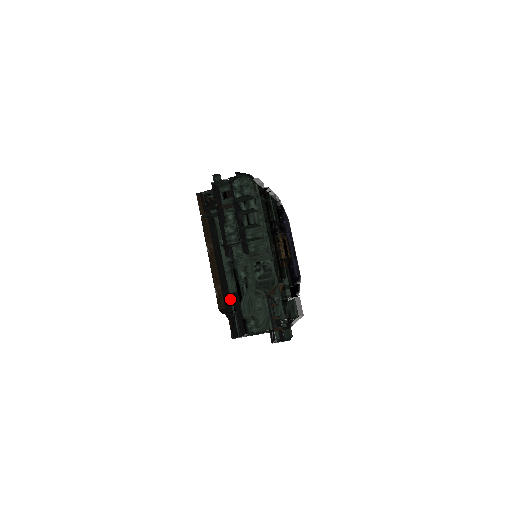
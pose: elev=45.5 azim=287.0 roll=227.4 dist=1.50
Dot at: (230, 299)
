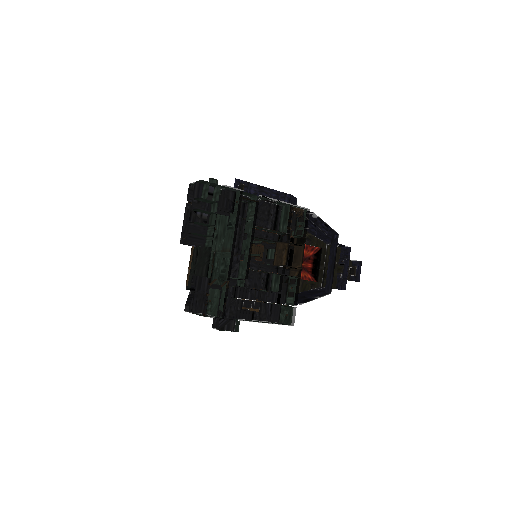
Dot at: occluded
